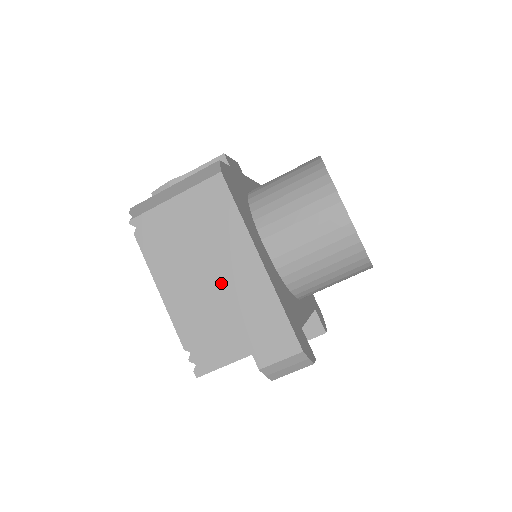
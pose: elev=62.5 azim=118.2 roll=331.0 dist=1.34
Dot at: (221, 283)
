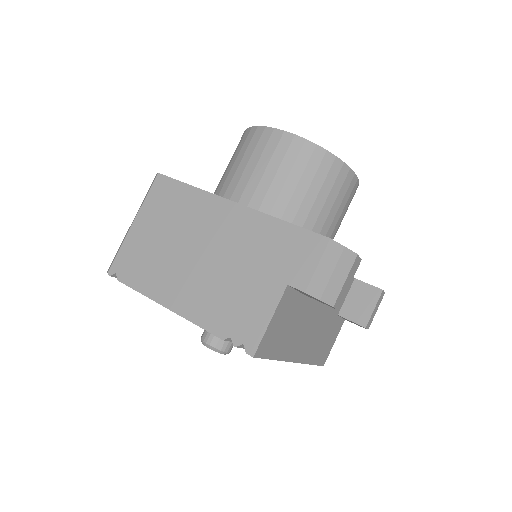
Dot at: (215, 250)
